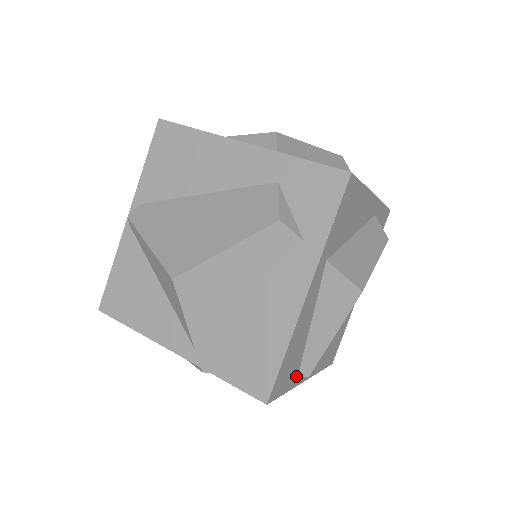
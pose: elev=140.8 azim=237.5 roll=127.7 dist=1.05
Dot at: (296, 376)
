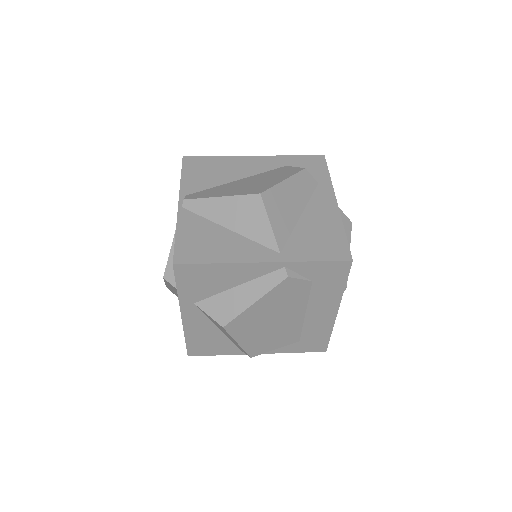
Dot at: occluded
